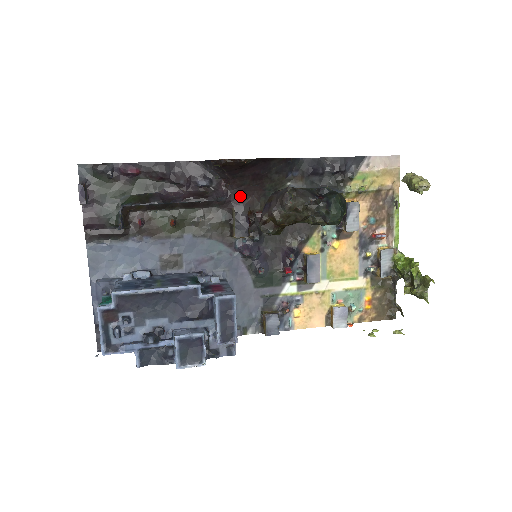
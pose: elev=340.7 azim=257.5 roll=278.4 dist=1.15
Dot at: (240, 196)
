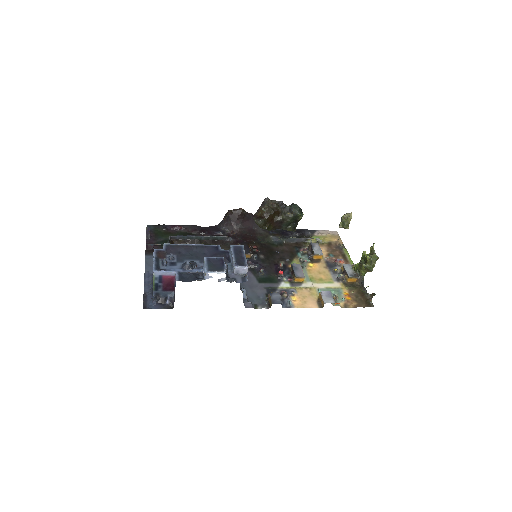
Dot at: (242, 239)
